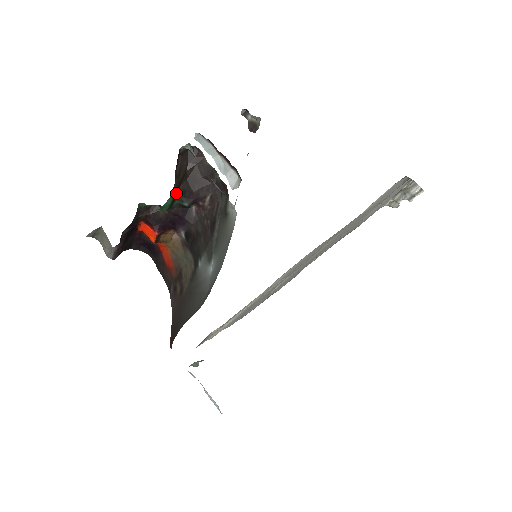
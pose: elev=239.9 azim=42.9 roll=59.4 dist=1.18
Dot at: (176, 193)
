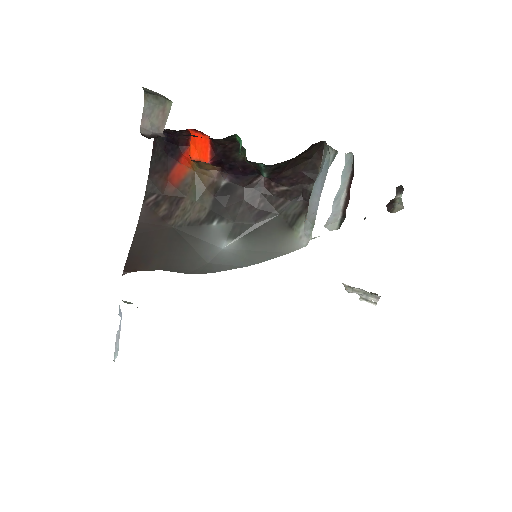
Dot at: (274, 164)
